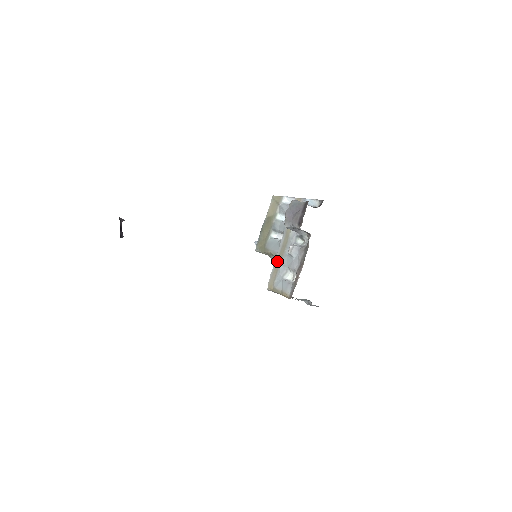
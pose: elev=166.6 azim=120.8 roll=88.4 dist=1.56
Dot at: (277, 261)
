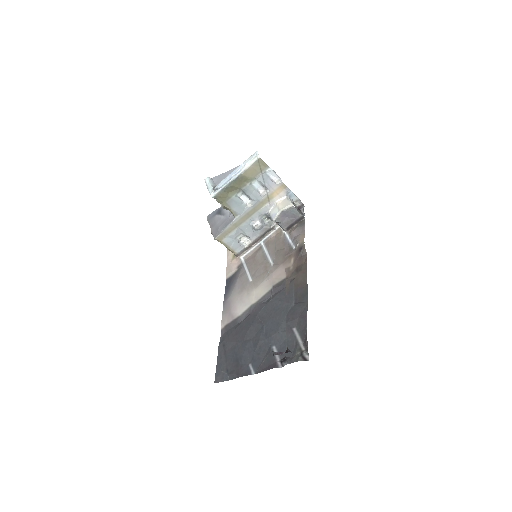
Dot at: (236, 223)
